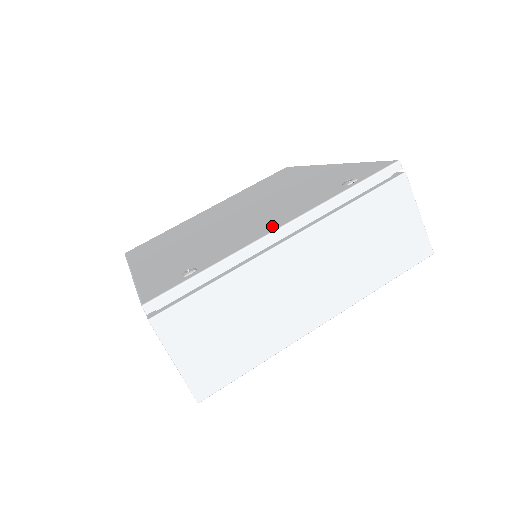
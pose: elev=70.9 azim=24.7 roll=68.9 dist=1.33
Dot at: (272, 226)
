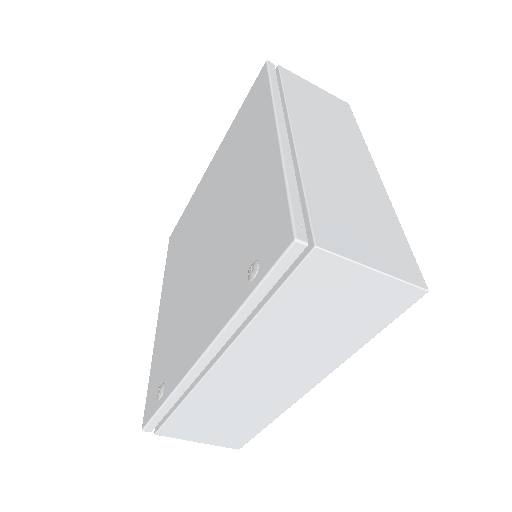
Dot at: (199, 343)
